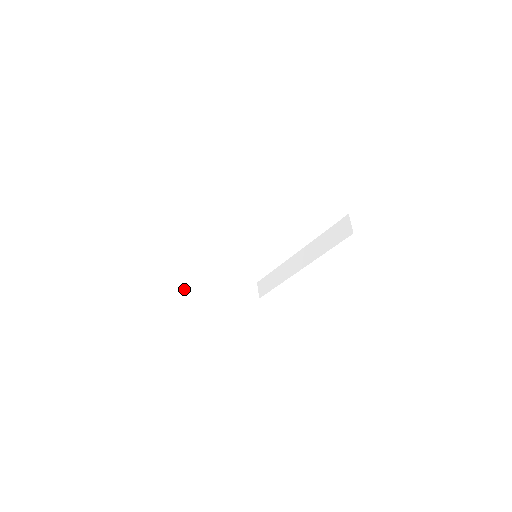
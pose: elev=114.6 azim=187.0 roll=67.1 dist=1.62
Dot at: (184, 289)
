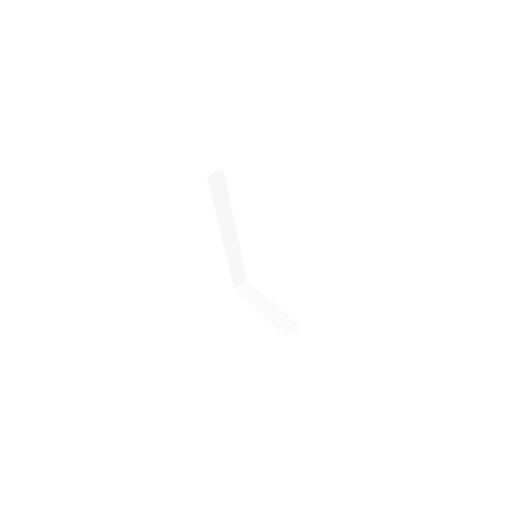
Dot at: (241, 291)
